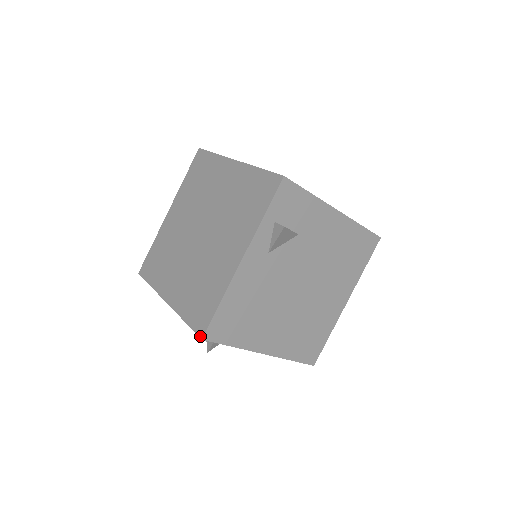
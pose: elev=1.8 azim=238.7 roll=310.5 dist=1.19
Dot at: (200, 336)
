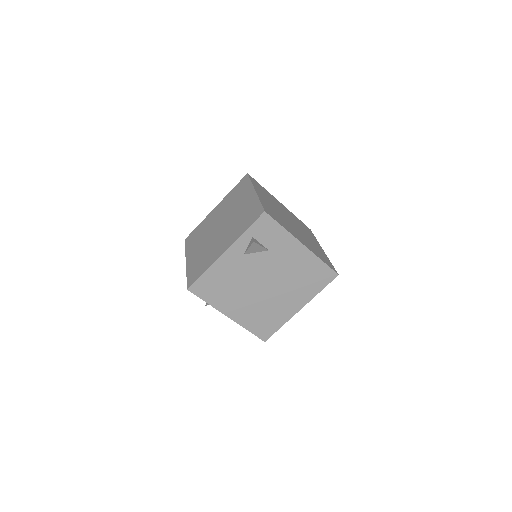
Dot at: (187, 287)
